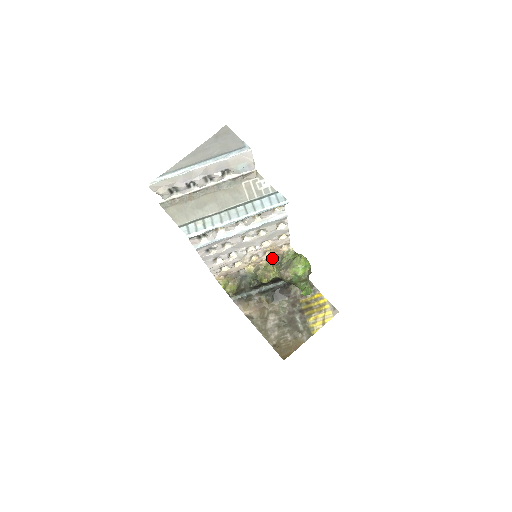
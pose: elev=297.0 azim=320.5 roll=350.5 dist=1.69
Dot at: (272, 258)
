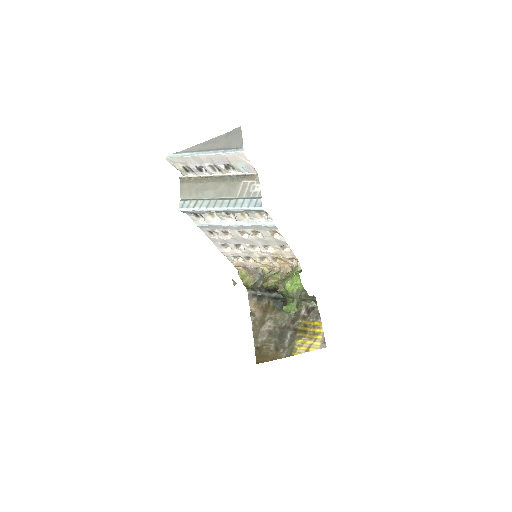
Dot at: (285, 268)
